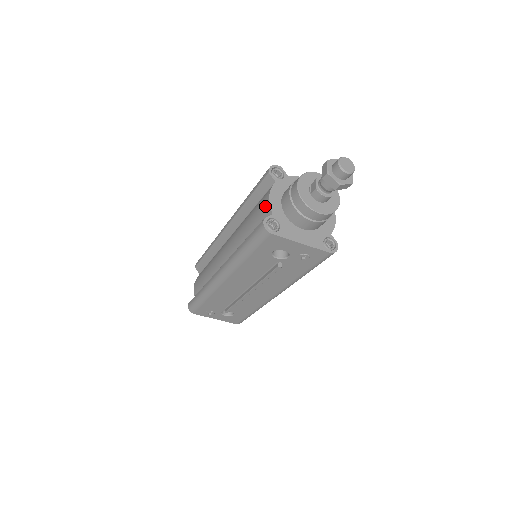
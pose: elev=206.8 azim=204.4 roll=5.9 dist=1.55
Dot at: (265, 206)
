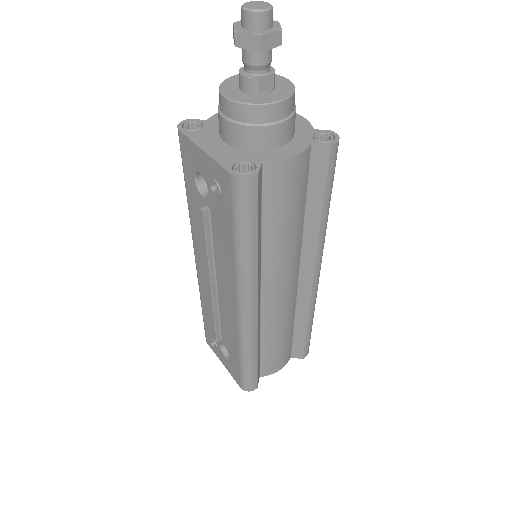
Dot at: occluded
